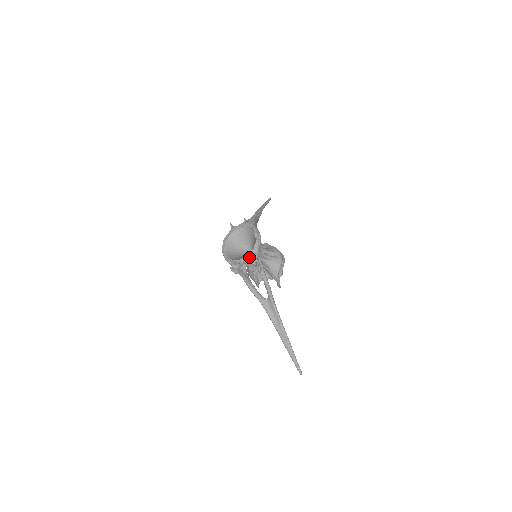
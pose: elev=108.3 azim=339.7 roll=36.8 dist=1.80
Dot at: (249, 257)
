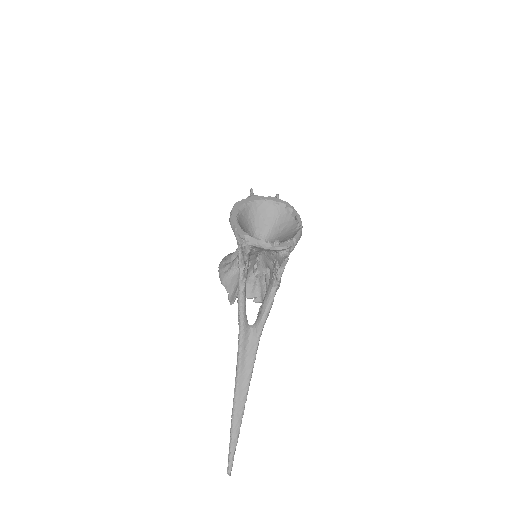
Dot at: (283, 246)
